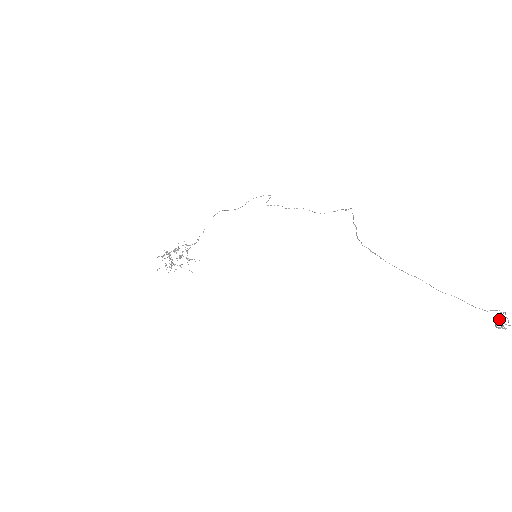
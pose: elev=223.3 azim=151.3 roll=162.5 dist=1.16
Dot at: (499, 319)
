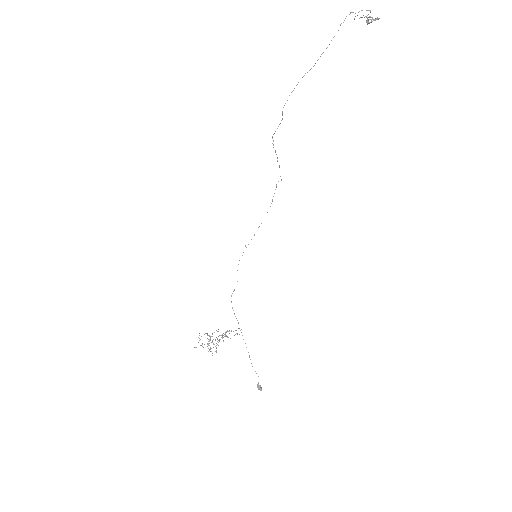
Dot at: occluded
